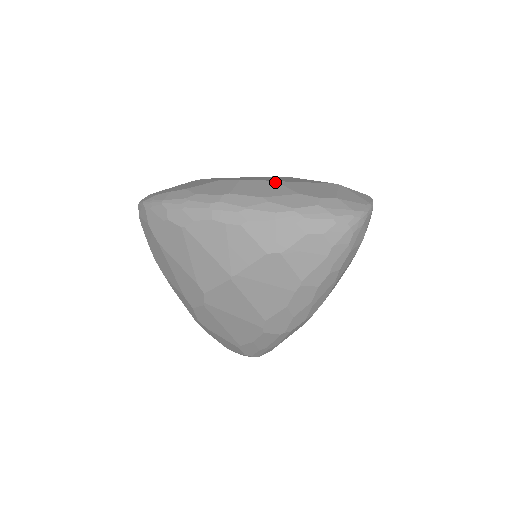
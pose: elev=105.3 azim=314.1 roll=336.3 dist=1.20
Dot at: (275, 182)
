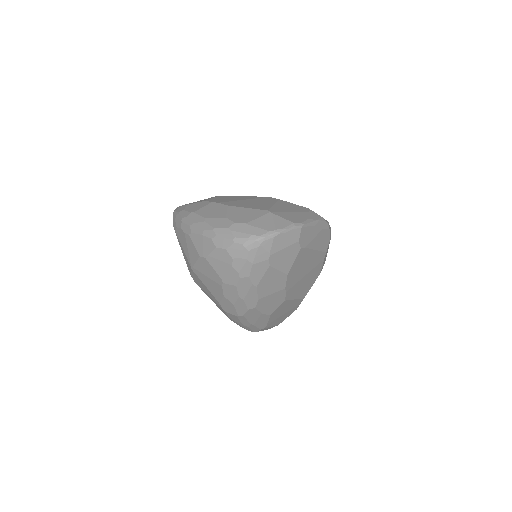
Dot at: (226, 206)
